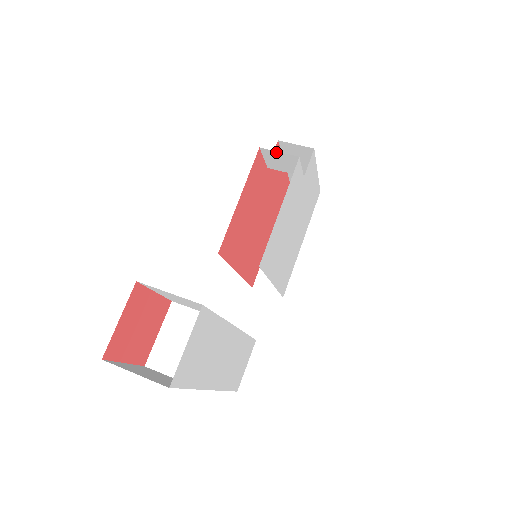
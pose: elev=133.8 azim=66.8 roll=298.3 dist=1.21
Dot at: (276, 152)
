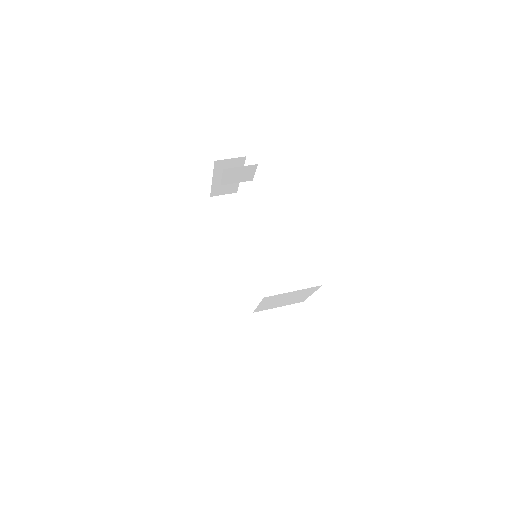
Dot at: (238, 168)
